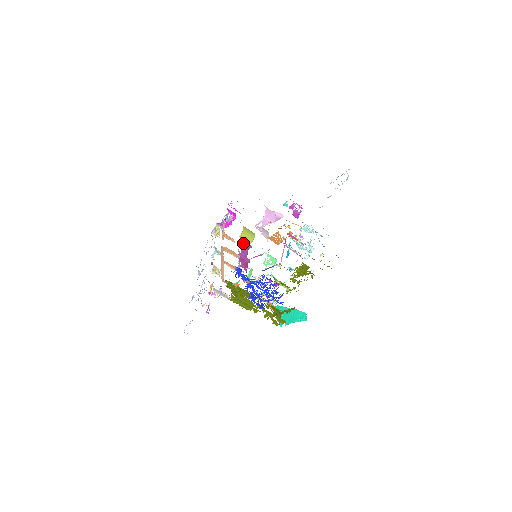
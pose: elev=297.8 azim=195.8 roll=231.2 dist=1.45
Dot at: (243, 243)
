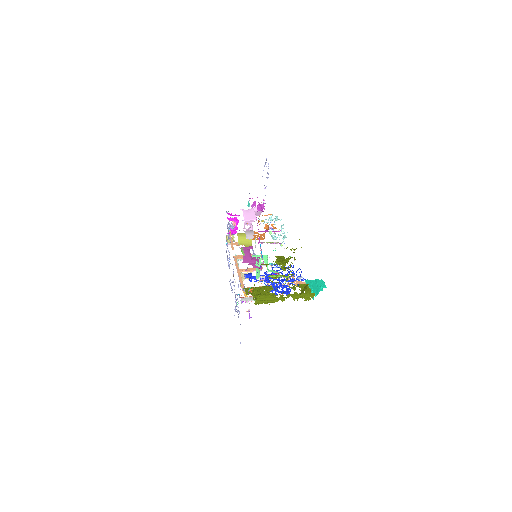
Dot at: (242, 249)
